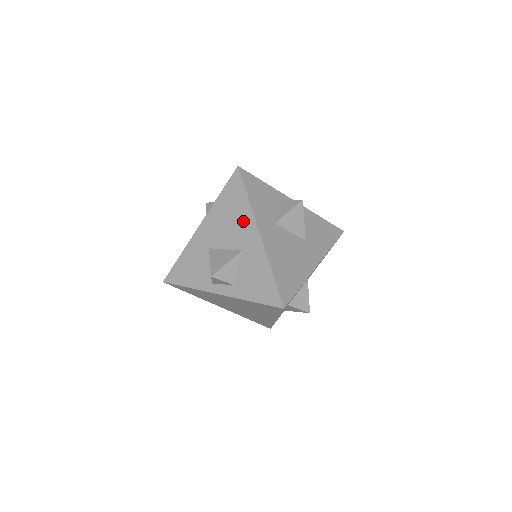
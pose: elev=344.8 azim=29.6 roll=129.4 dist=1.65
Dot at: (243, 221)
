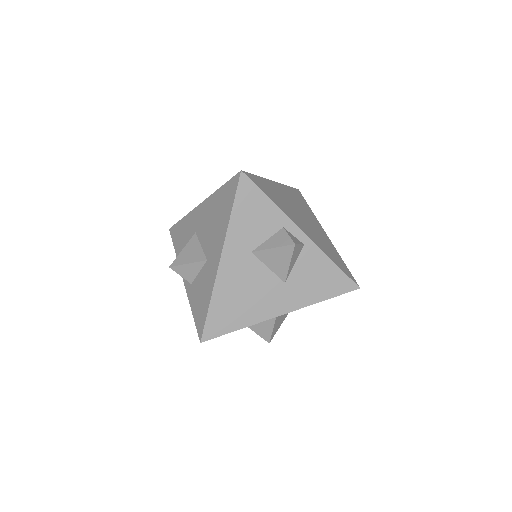
Dot at: (219, 233)
